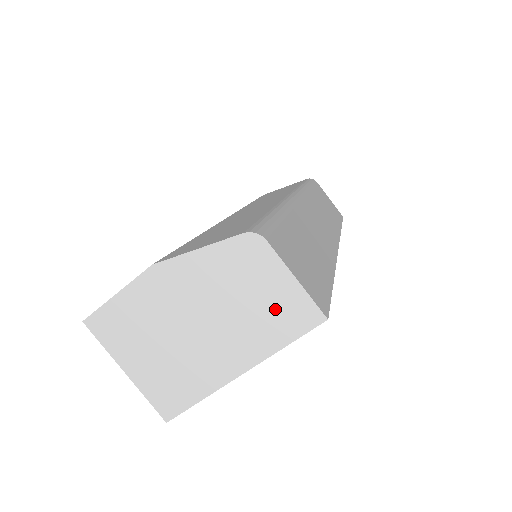
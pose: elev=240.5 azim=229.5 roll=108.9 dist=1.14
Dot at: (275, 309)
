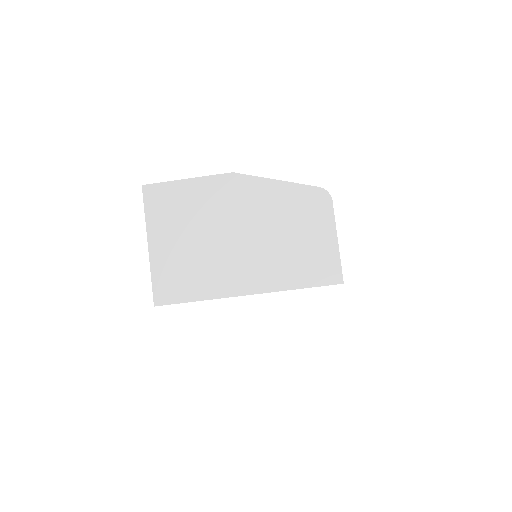
Dot at: (308, 255)
